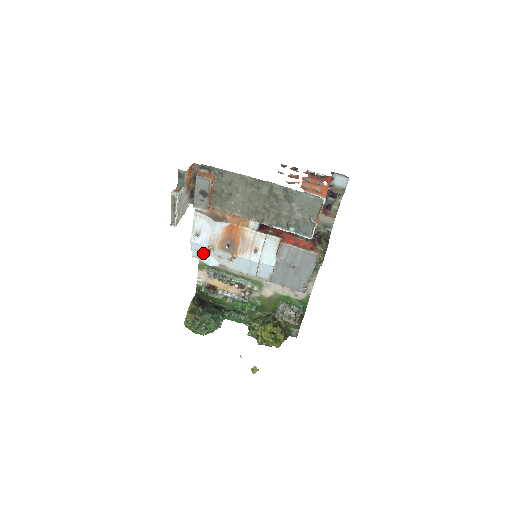
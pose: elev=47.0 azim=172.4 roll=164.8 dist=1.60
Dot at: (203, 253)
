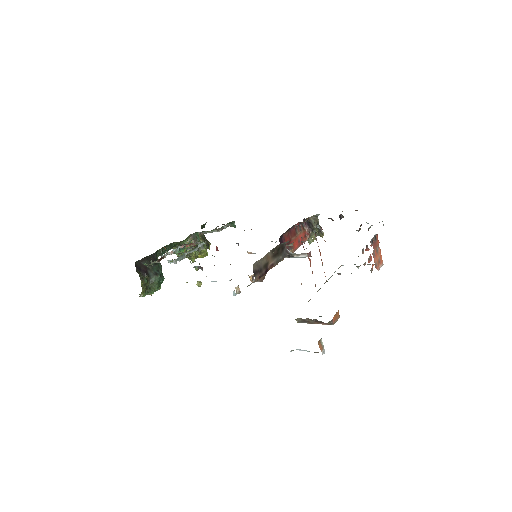
Dot at: occluded
